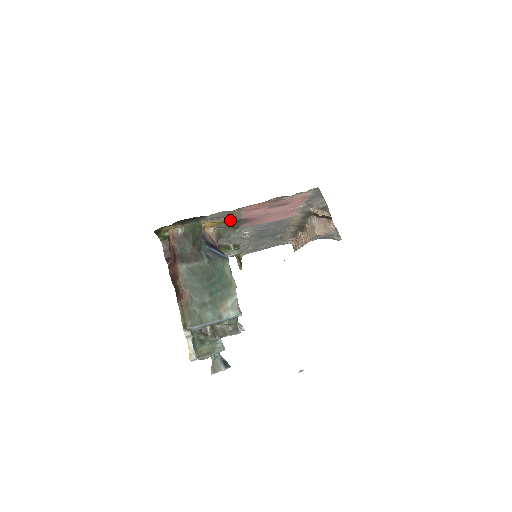
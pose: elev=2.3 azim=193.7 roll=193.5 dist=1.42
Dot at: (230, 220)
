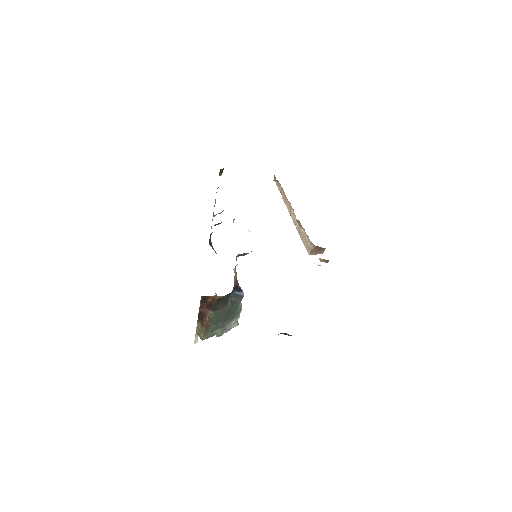
Dot at: occluded
